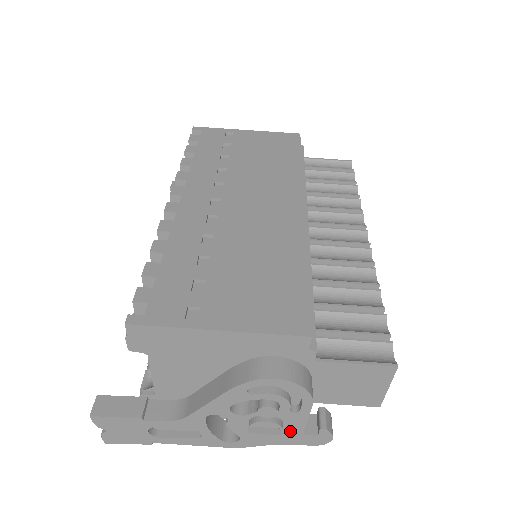
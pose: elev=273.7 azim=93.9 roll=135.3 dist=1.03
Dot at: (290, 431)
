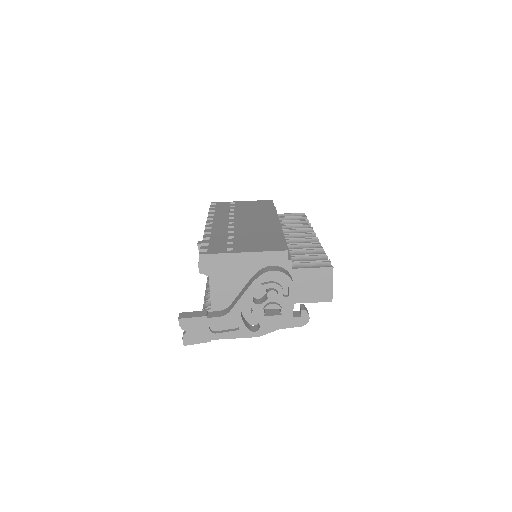
Dot at: (286, 315)
